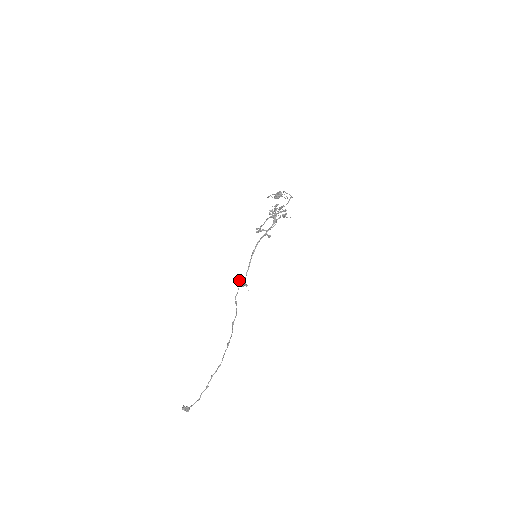
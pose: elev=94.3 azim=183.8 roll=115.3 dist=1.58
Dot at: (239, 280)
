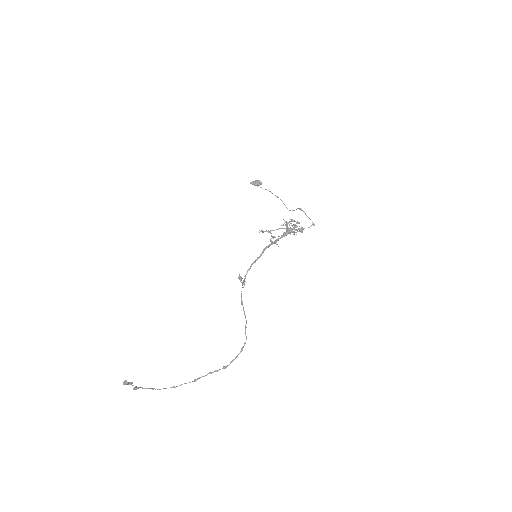
Dot at: occluded
